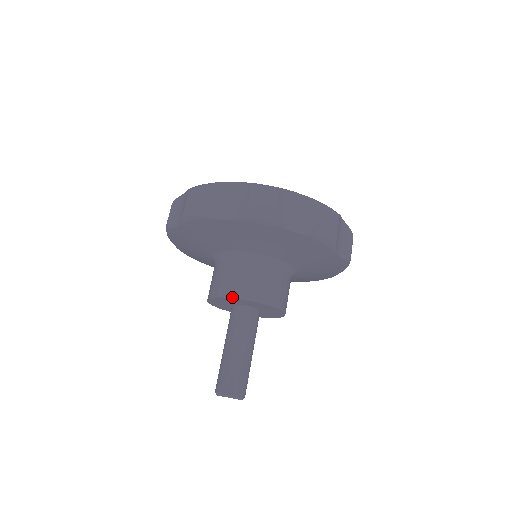
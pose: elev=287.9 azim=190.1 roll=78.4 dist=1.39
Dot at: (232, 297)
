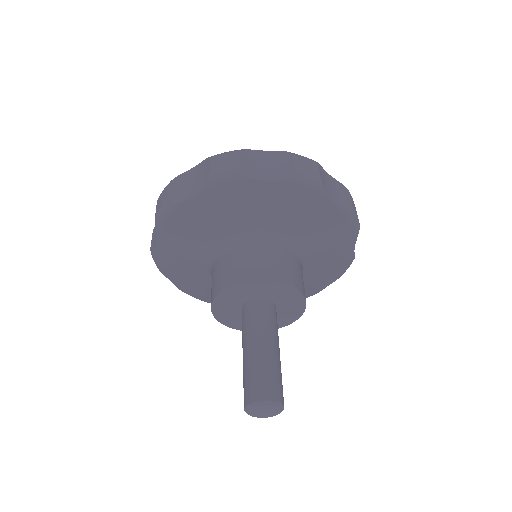
Dot at: (264, 279)
